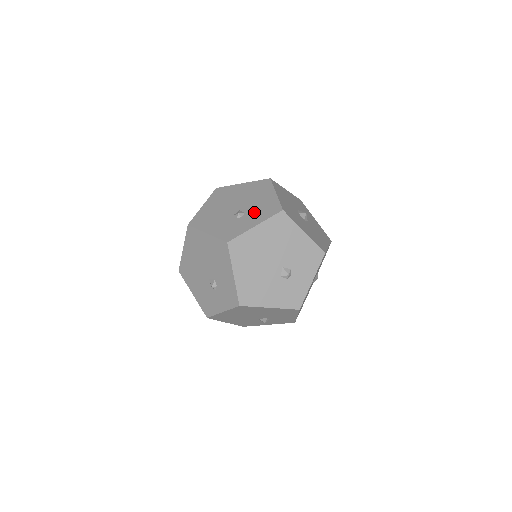
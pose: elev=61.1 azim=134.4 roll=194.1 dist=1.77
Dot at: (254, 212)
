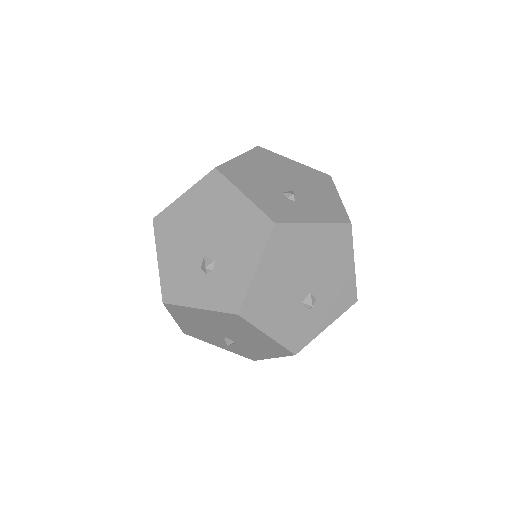
Dot at: occluded
